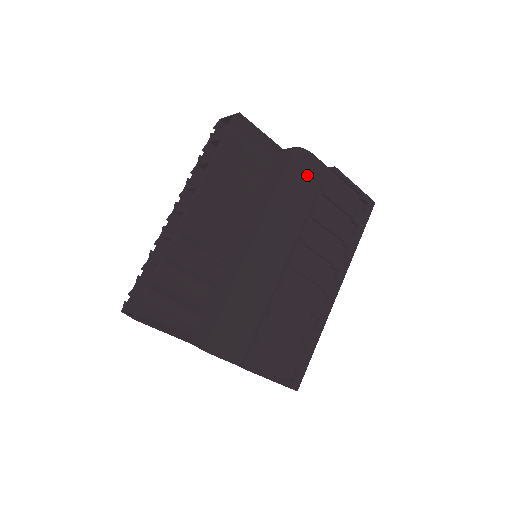
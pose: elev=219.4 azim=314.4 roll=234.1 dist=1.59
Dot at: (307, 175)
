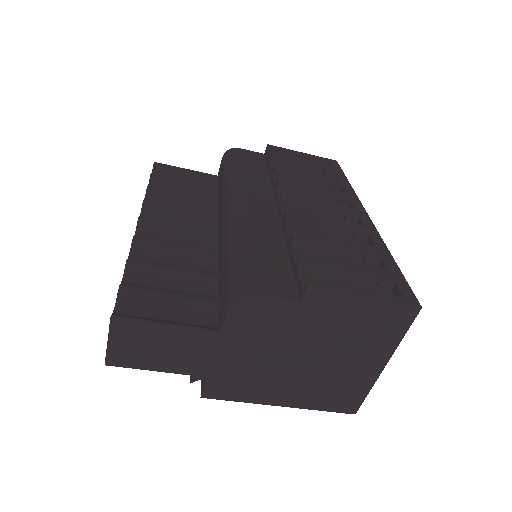
Dot at: (246, 158)
